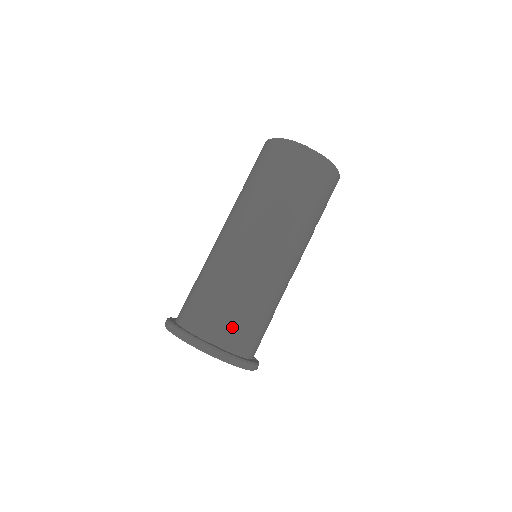
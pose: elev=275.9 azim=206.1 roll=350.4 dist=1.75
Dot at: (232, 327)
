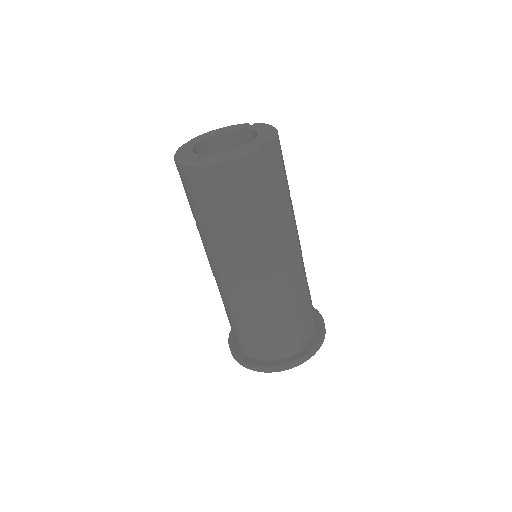
Dot at: (308, 320)
